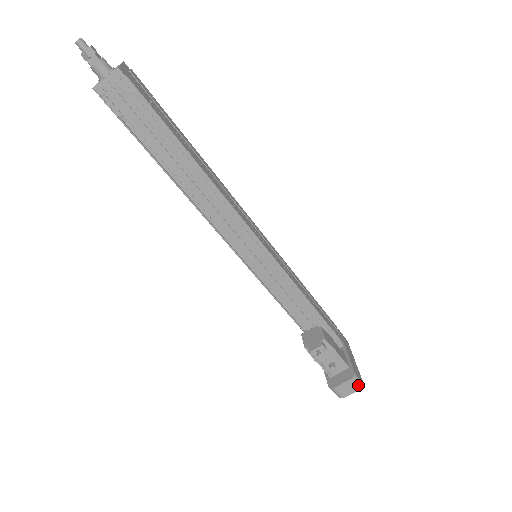
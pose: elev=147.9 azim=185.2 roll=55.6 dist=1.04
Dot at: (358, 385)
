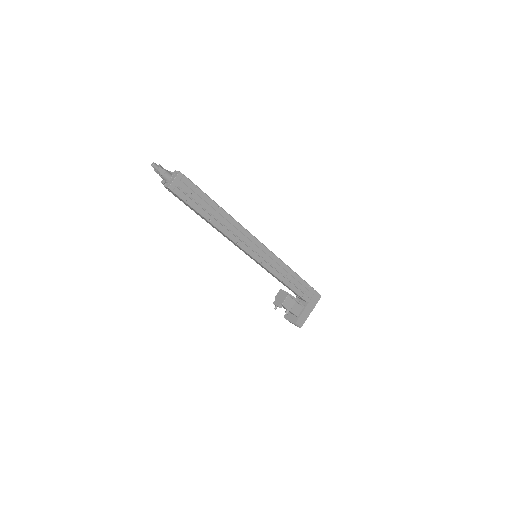
Dot at: (297, 326)
